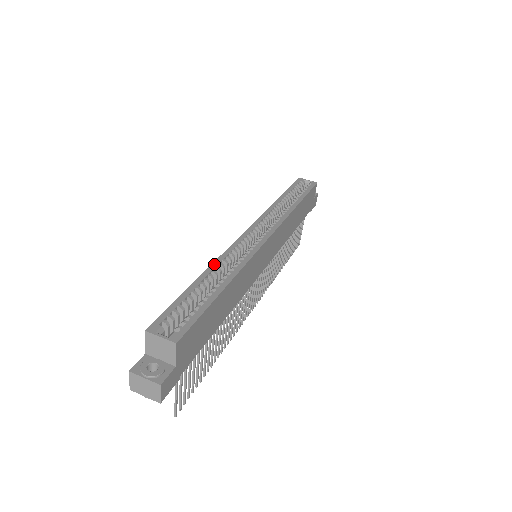
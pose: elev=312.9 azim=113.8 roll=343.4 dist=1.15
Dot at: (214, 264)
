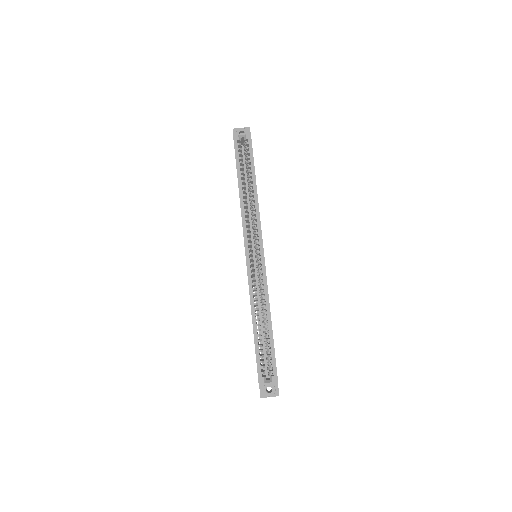
Dot at: (252, 308)
